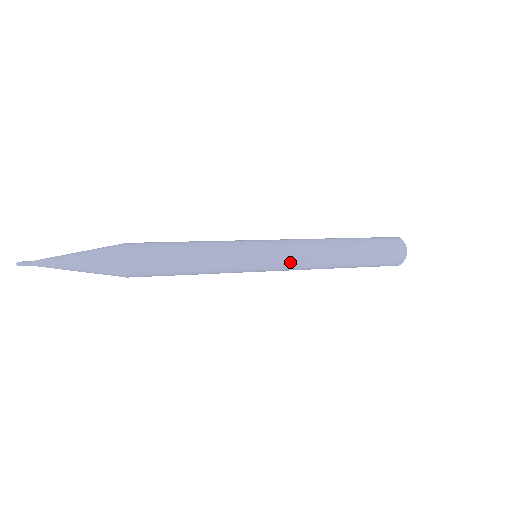
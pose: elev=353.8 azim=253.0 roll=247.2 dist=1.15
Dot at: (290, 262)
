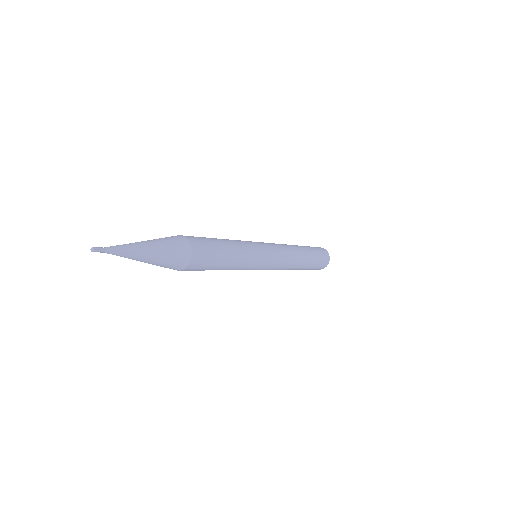
Dot at: (280, 249)
